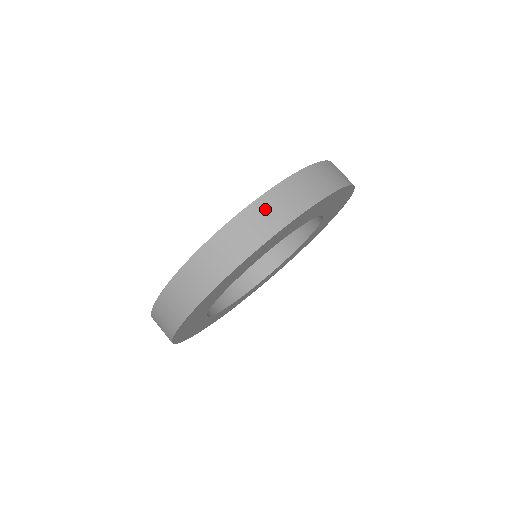
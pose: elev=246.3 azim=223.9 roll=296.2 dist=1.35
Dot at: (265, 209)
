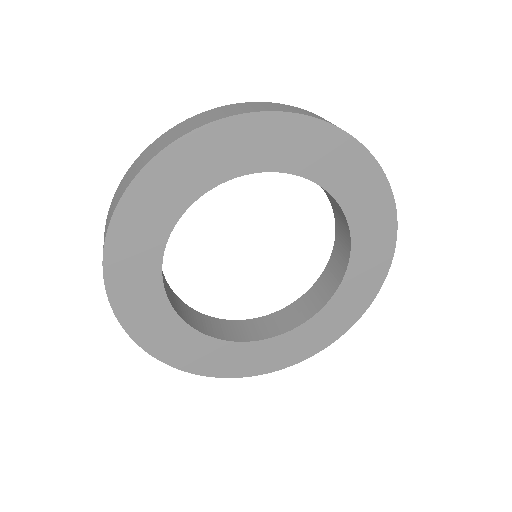
Dot at: (250, 105)
